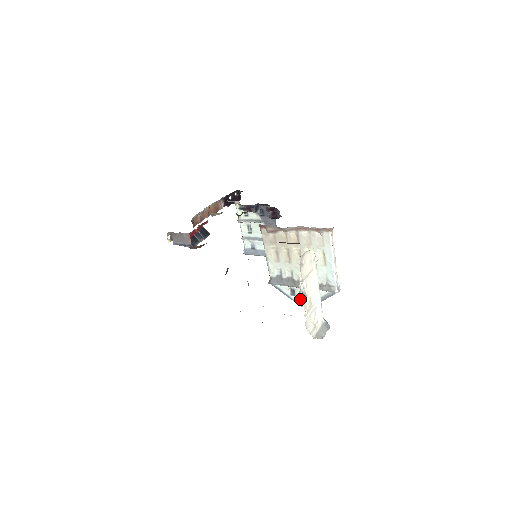
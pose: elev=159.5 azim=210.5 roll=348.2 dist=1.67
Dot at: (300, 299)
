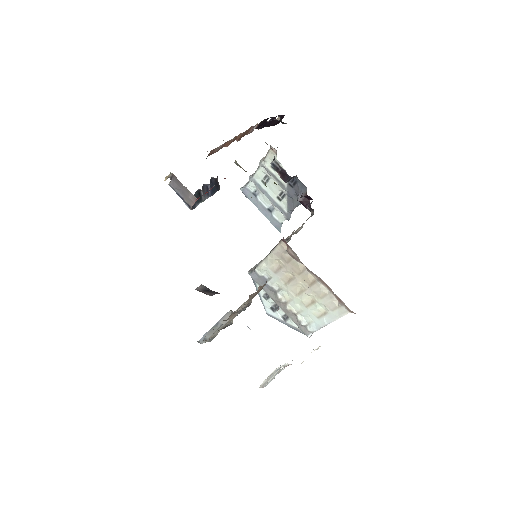
Dot at: (269, 306)
